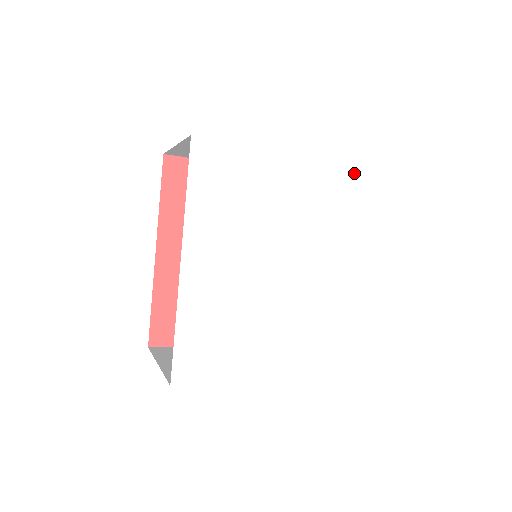
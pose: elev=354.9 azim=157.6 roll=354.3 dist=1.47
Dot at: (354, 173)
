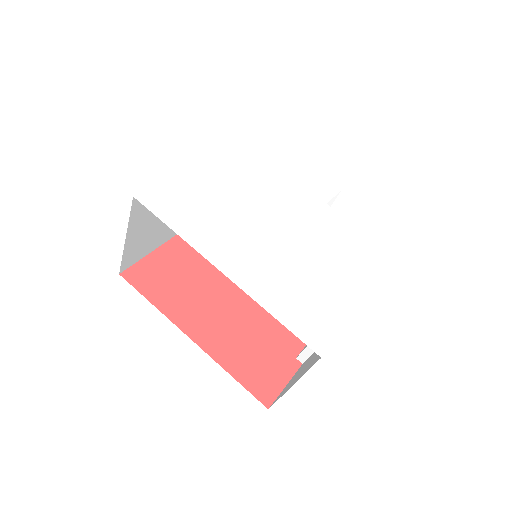
Dot at: (248, 142)
